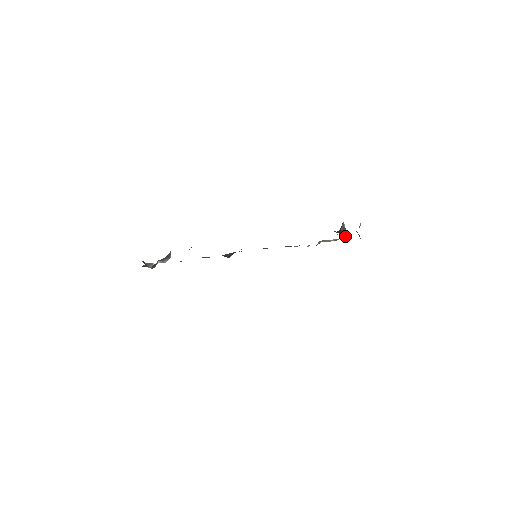
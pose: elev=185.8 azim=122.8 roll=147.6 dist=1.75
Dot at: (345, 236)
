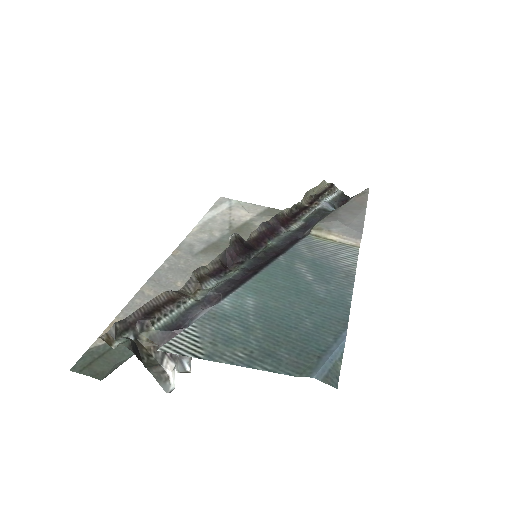
Dot at: (327, 183)
